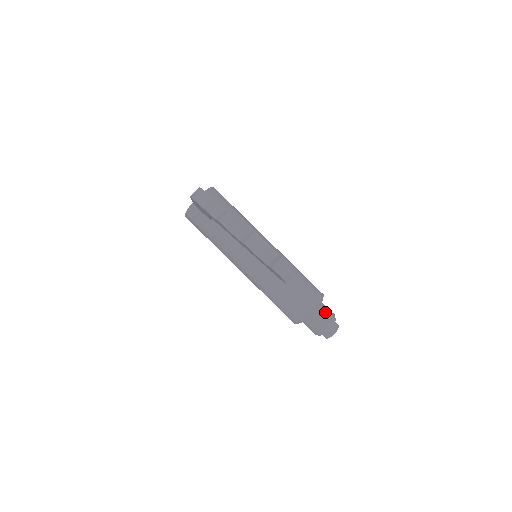
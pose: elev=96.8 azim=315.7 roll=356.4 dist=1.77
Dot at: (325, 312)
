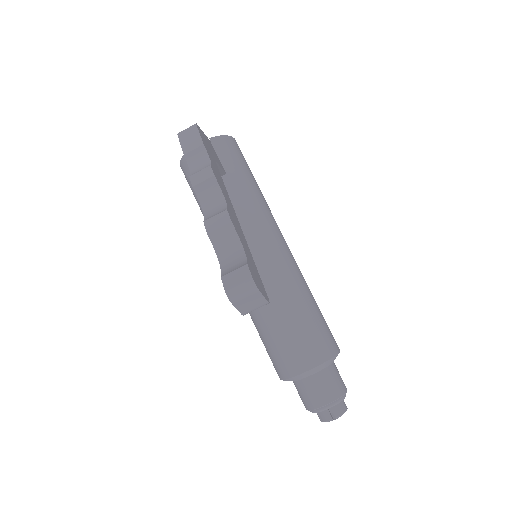
Dot at: (330, 380)
